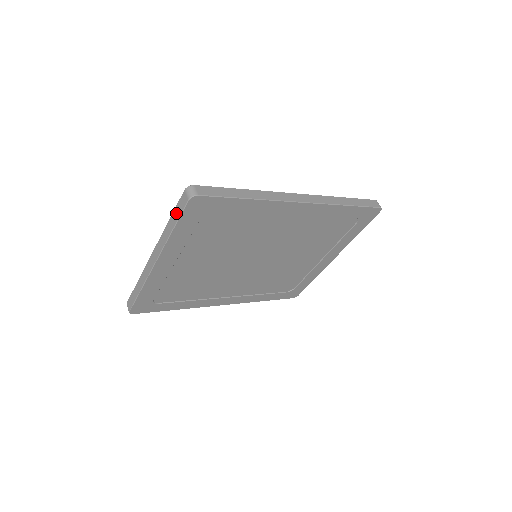
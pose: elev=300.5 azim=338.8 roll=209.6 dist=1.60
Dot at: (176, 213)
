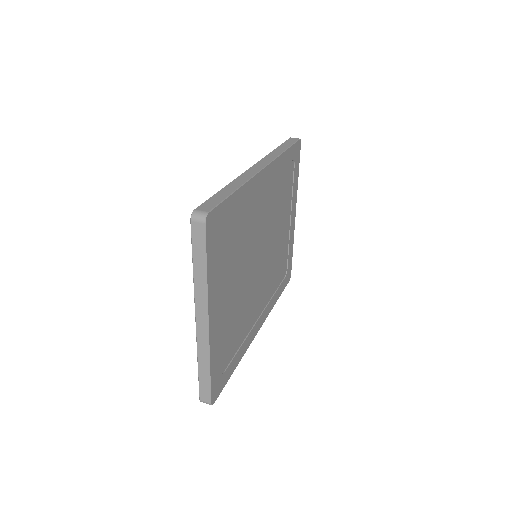
Dot at: (198, 251)
